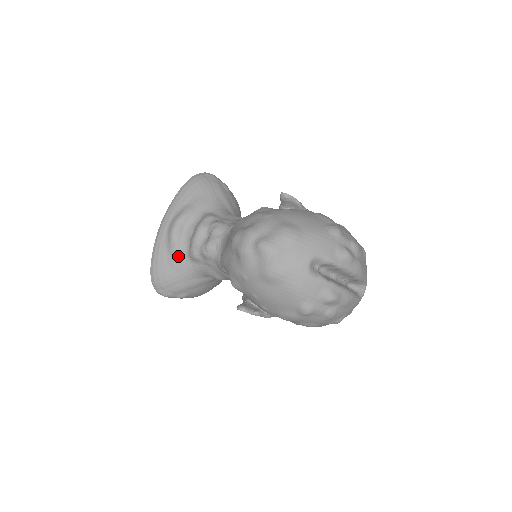
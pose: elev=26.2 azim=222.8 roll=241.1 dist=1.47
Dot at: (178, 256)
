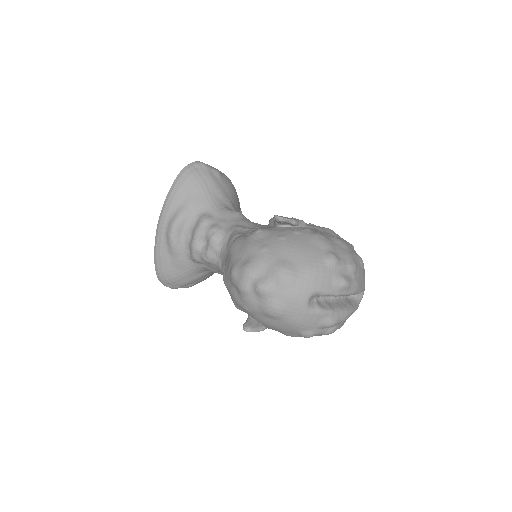
Dot at: (180, 258)
